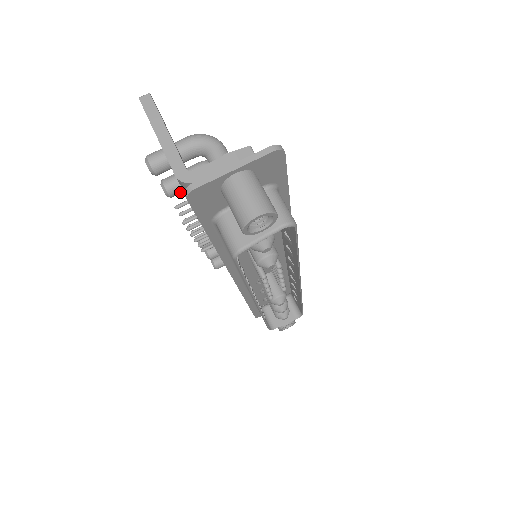
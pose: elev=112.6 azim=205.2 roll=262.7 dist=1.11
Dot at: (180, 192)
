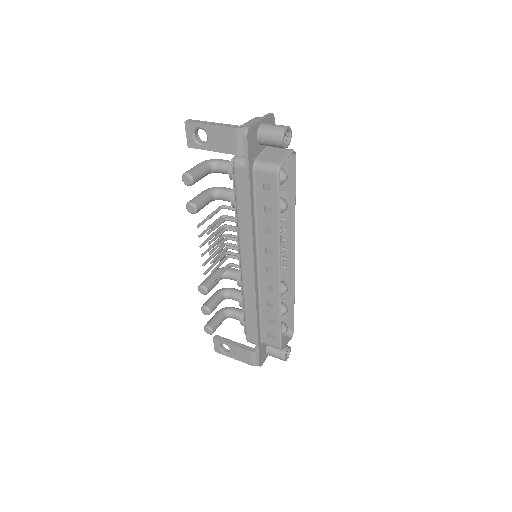
Dot at: (201, 207)
